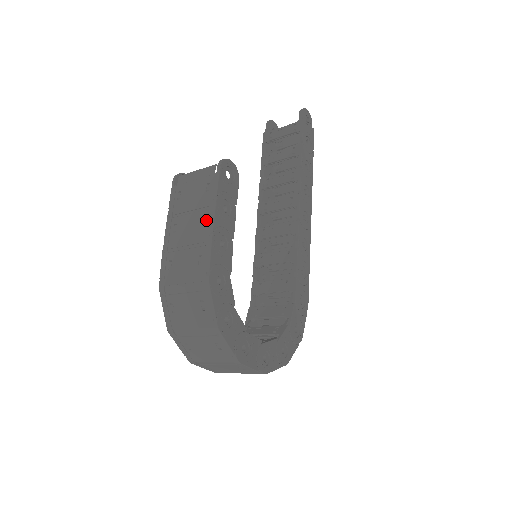
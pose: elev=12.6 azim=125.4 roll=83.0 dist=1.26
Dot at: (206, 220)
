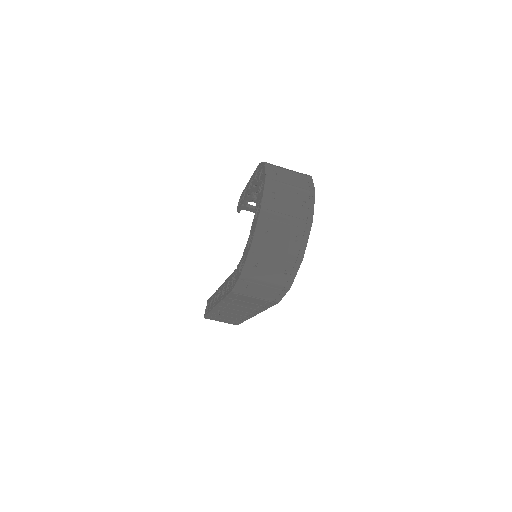
Dot at: occluded
